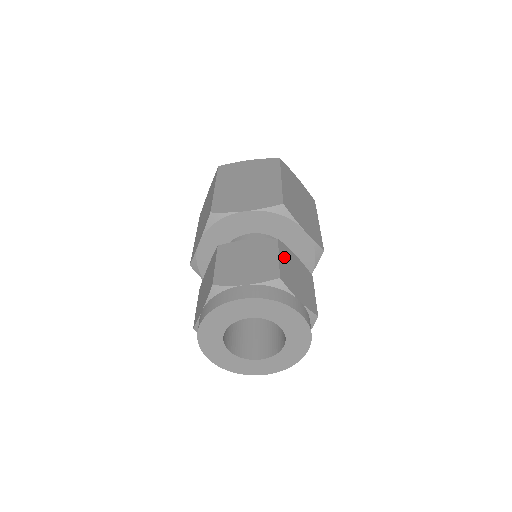
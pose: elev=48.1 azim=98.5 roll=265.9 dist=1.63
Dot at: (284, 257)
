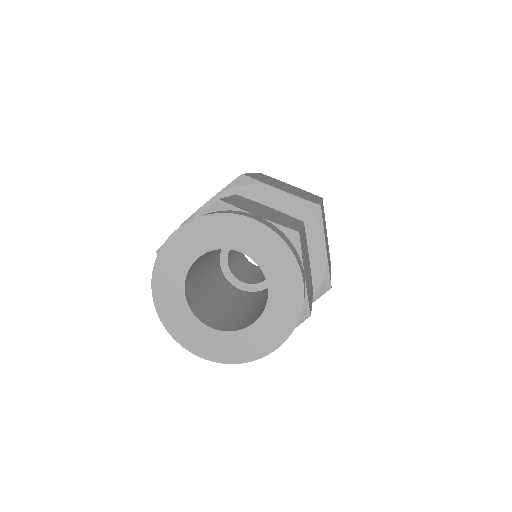
Dot at: (241, 200)
